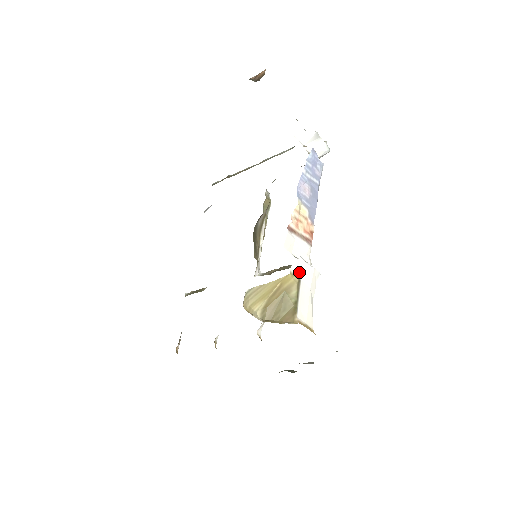
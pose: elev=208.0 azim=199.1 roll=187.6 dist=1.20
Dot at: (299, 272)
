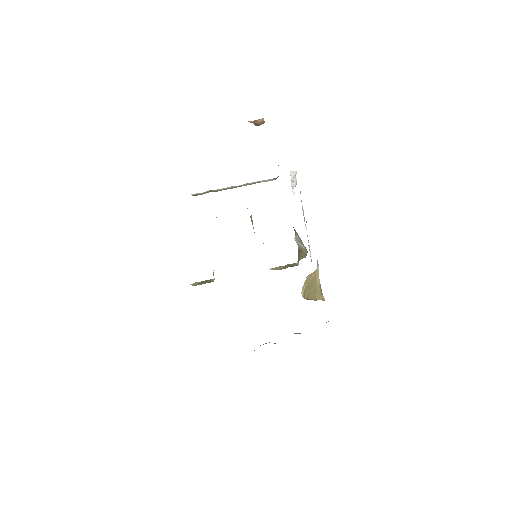
Dot at: (317, 267)
